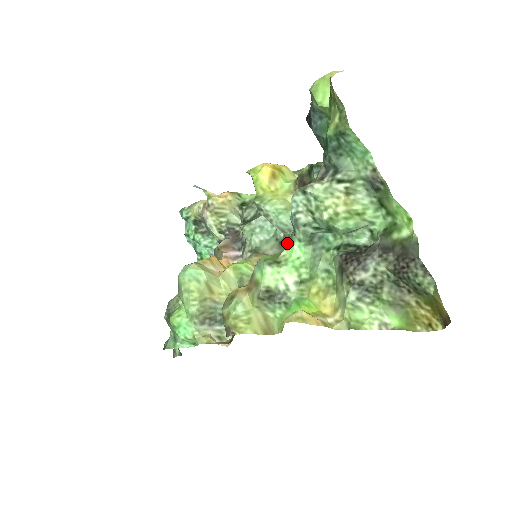
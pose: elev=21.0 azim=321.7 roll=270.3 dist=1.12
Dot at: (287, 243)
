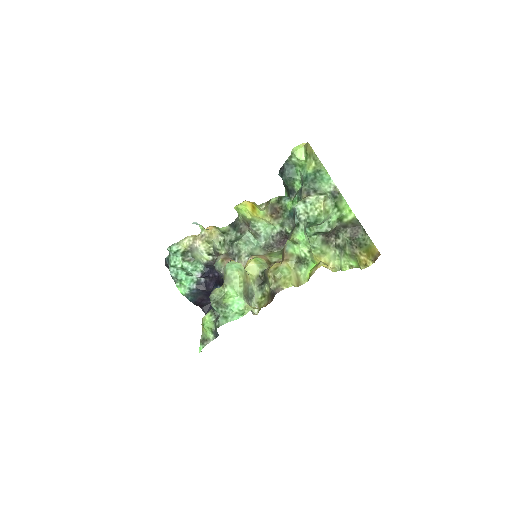
Dot at: (294, 234)
